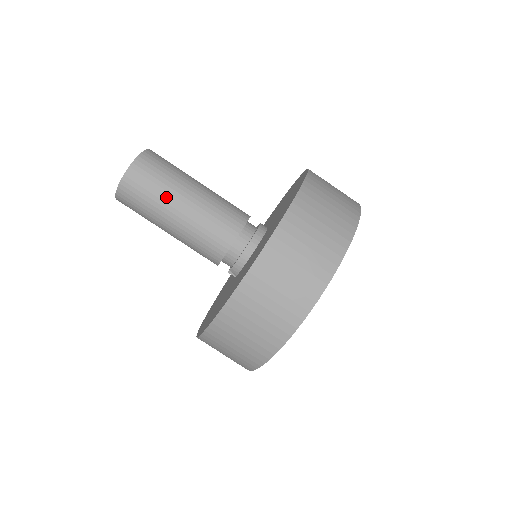
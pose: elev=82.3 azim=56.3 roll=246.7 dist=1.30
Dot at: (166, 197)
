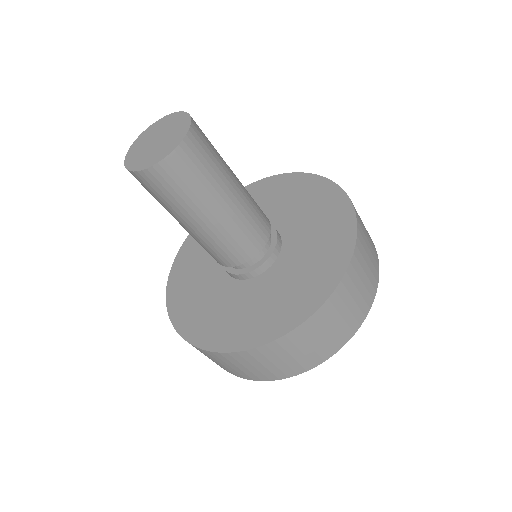
Dot at: occluded
